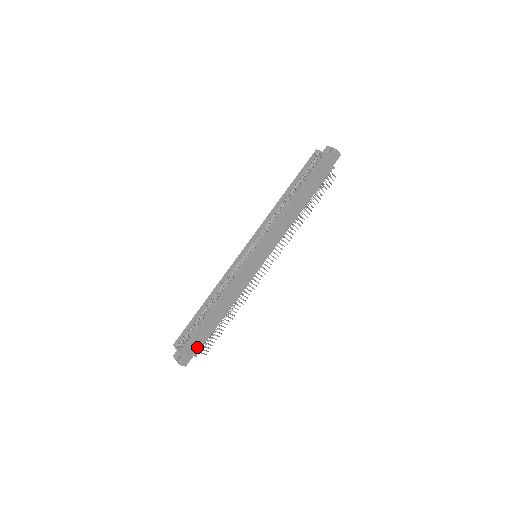
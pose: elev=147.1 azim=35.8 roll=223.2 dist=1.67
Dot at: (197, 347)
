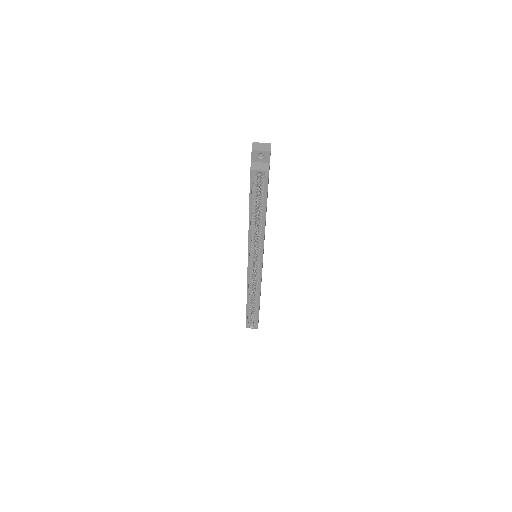
Dot at: occluded
